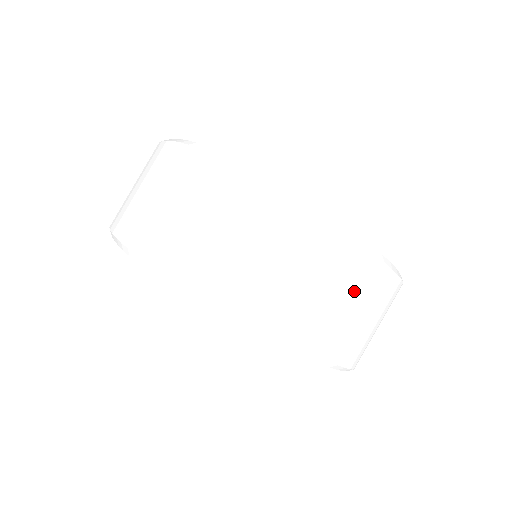
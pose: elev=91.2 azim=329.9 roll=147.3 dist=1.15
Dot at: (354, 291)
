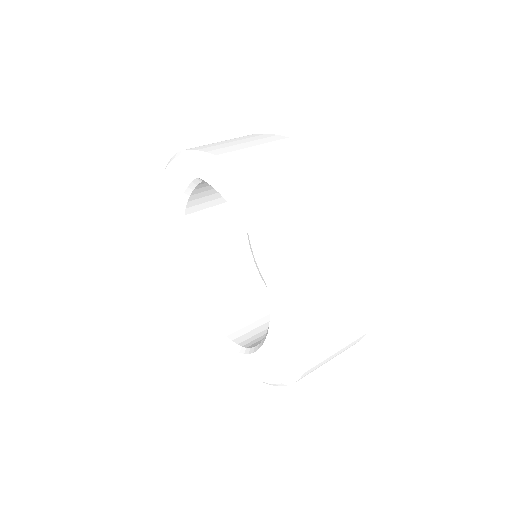
Dot at: (255, 141)
